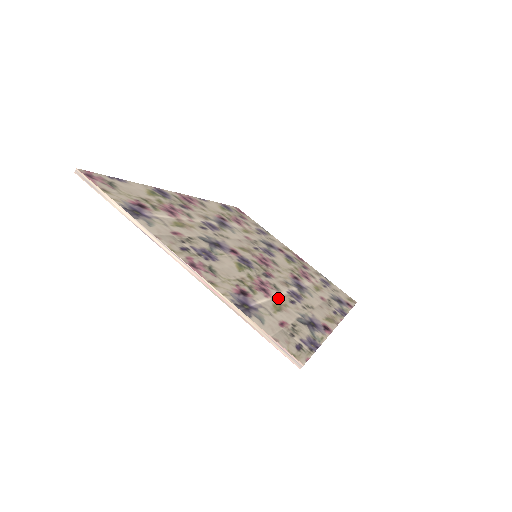
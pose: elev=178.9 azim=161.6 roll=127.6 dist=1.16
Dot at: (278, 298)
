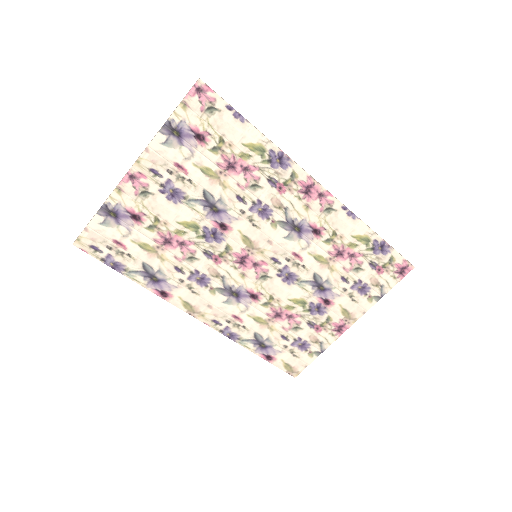
Dot at: (234, 175)
